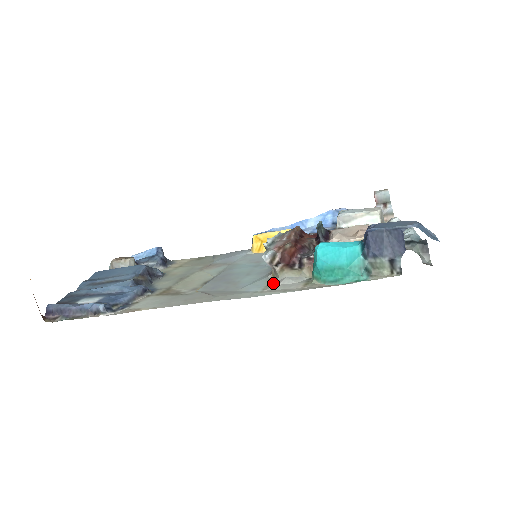
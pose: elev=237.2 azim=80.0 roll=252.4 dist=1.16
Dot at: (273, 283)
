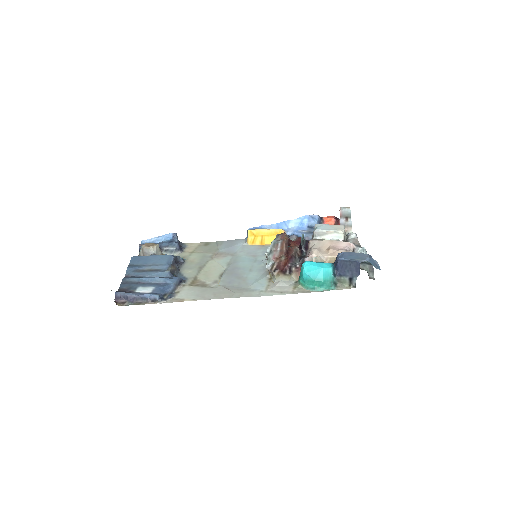
Dot at: (272, 283)
